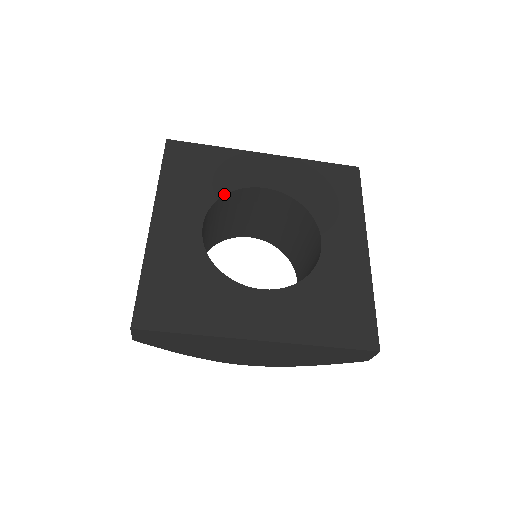
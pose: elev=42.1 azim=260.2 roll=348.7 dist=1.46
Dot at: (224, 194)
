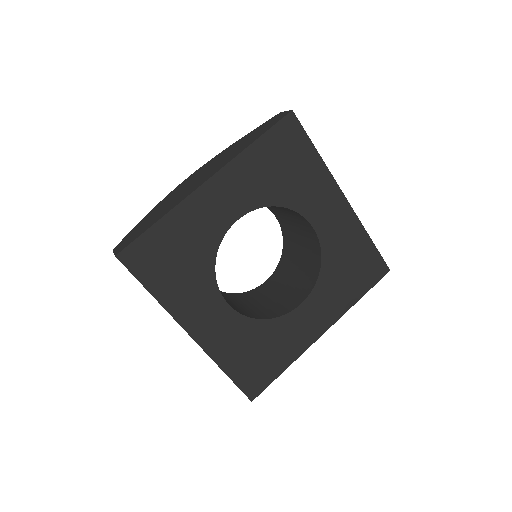
Dot at: (281, 206)
